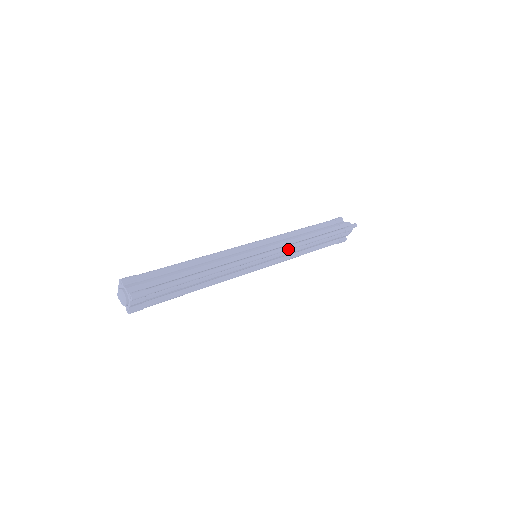
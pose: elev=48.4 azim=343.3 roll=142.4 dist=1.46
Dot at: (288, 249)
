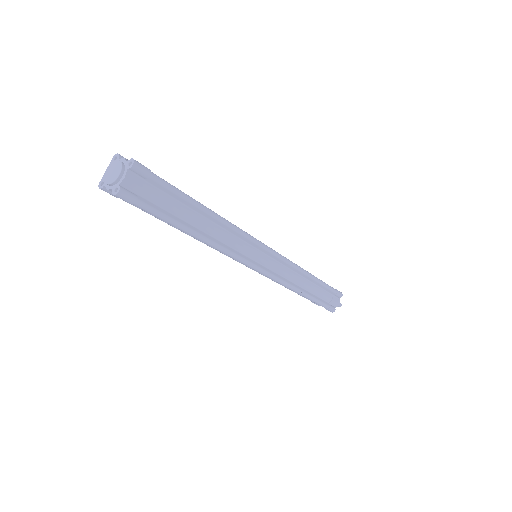
Dot at: (290, 263)
